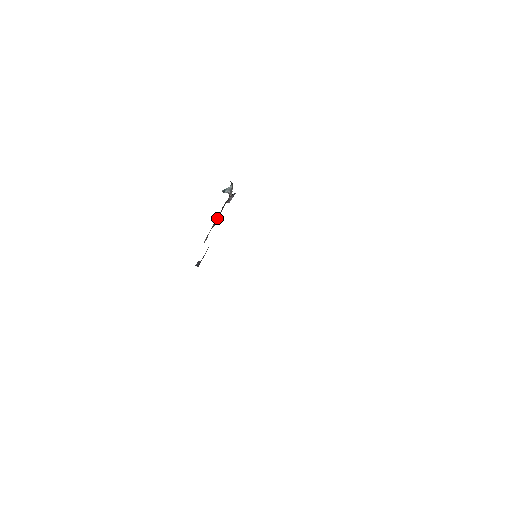
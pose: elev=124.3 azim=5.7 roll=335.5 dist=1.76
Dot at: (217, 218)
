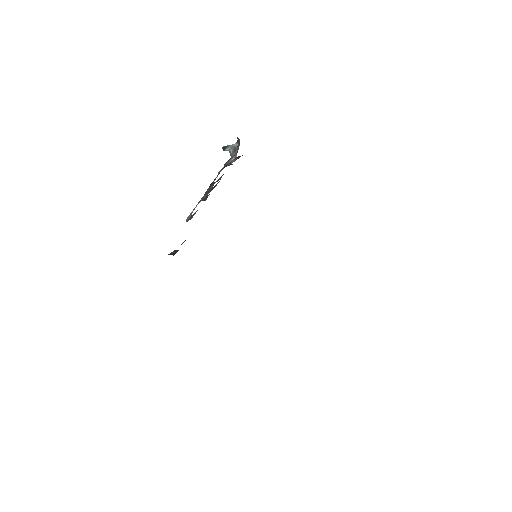
Dot at: (210, 187)
